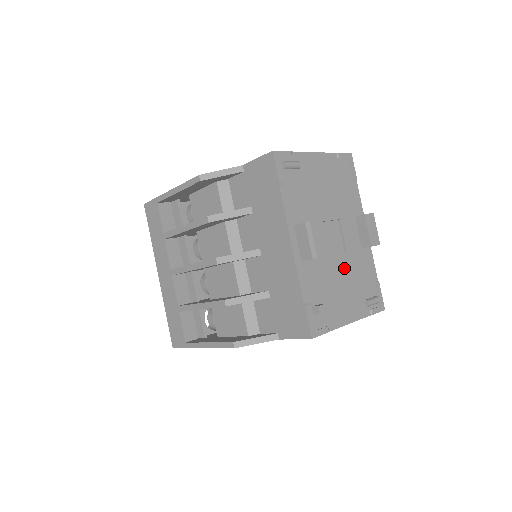
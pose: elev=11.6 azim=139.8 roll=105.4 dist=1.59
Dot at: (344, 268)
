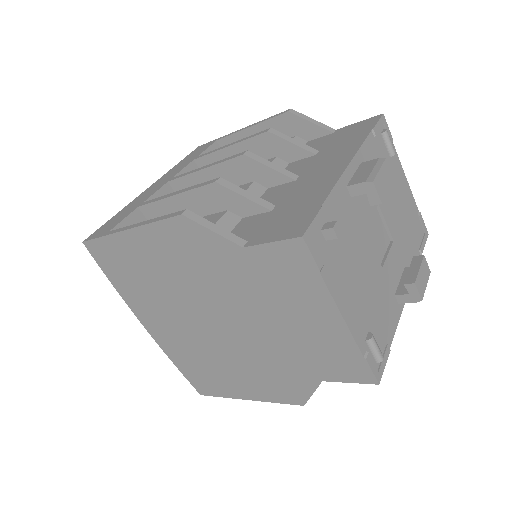
Dot at: (372, 271)
